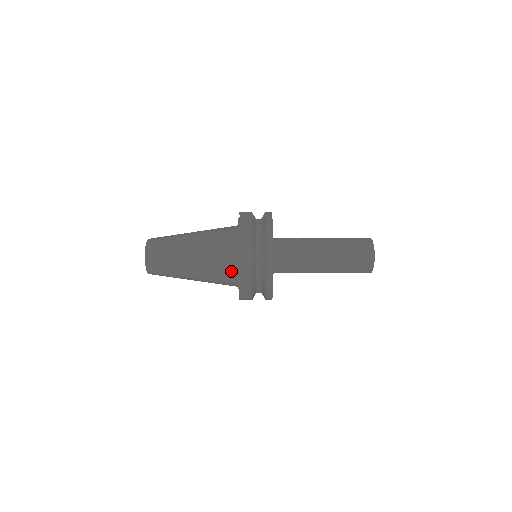
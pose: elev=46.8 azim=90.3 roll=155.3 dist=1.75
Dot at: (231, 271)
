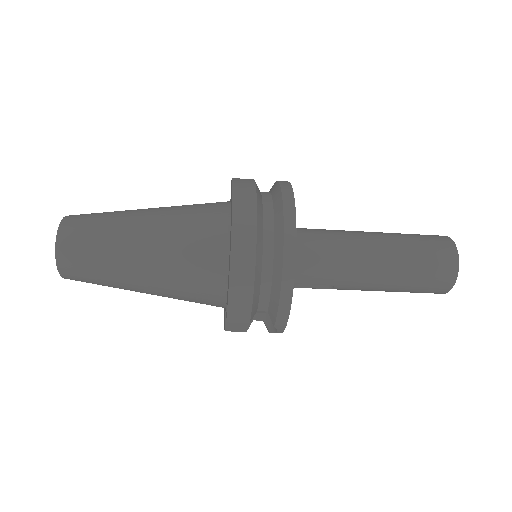
Dot at: (216, 242)
